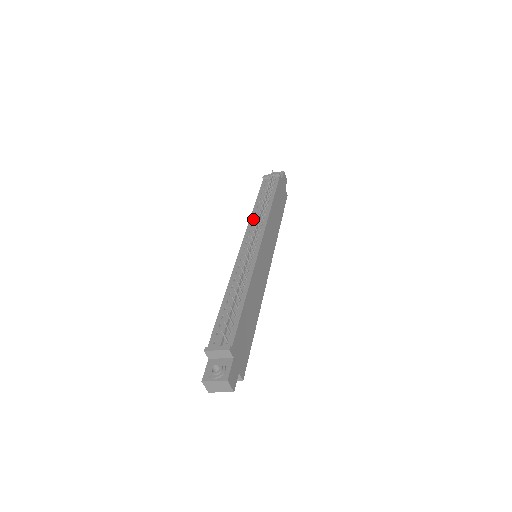
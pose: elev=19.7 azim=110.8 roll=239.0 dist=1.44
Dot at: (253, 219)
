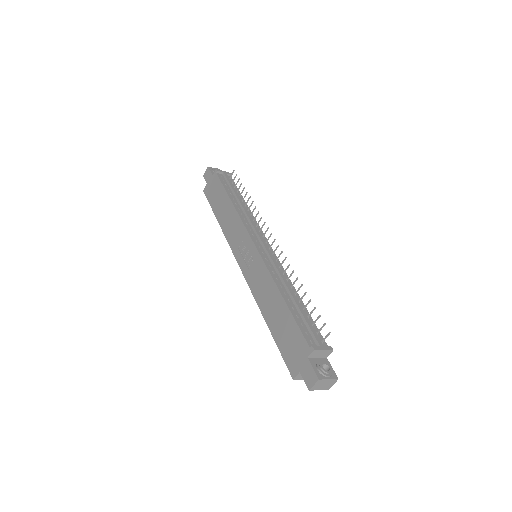
Dot at: (243, 216)
